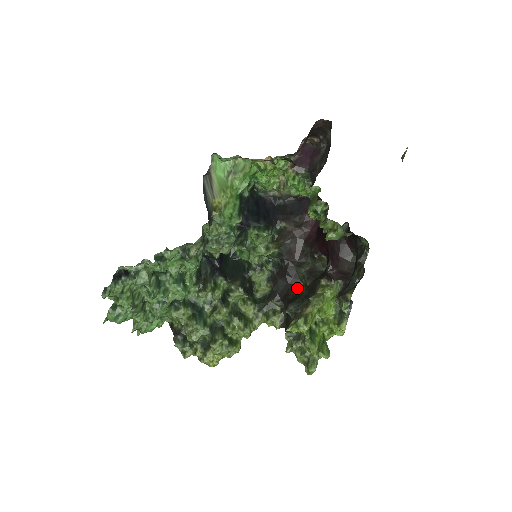
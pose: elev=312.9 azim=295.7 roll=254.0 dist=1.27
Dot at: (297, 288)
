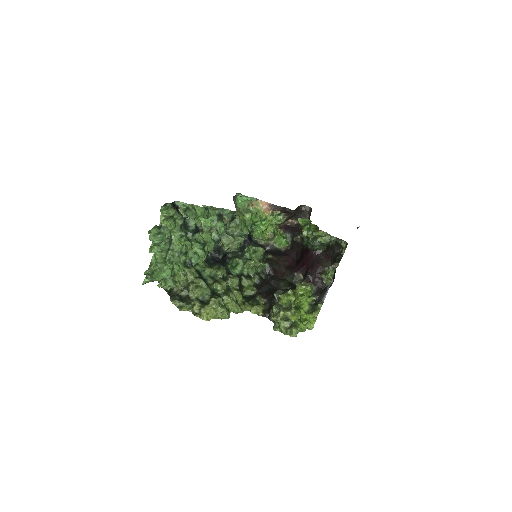
Dot at: occluded
